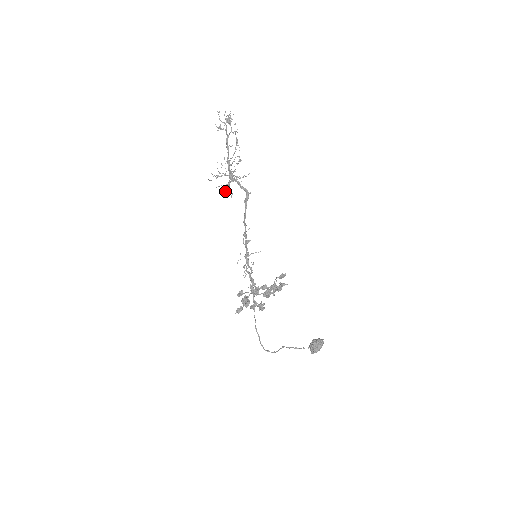
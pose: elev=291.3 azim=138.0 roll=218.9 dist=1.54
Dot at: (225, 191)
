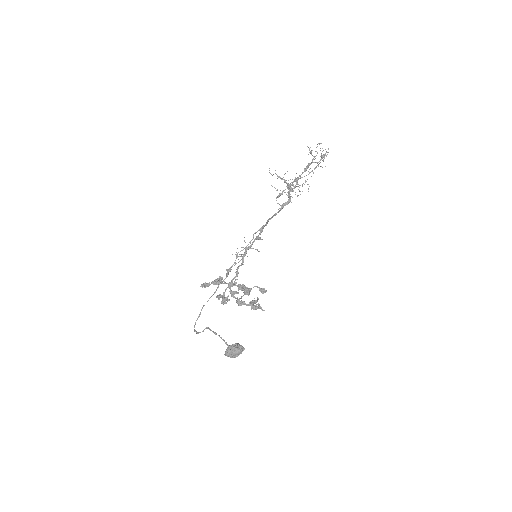
Dot at: (277, 197)
